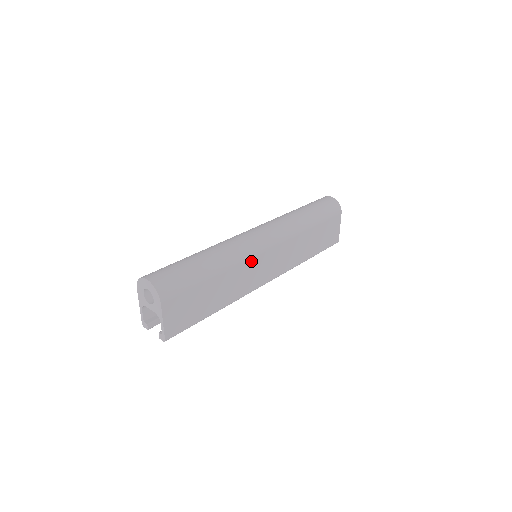
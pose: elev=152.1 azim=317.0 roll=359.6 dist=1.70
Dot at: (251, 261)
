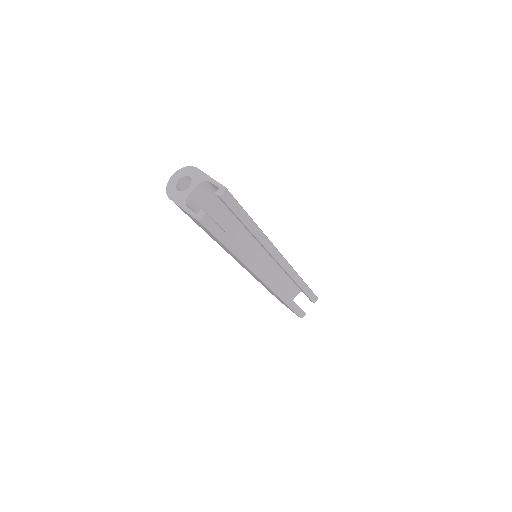
Dot at: occluded
